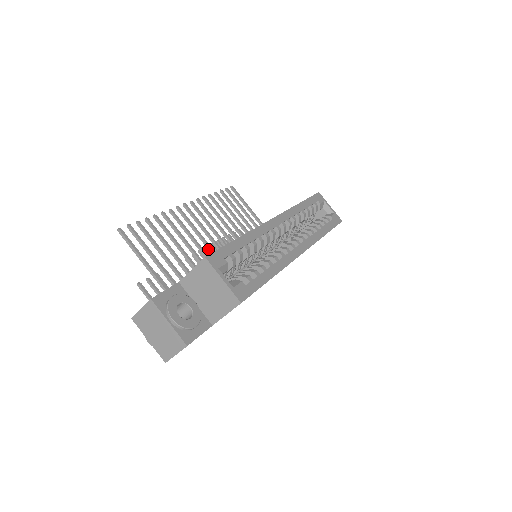
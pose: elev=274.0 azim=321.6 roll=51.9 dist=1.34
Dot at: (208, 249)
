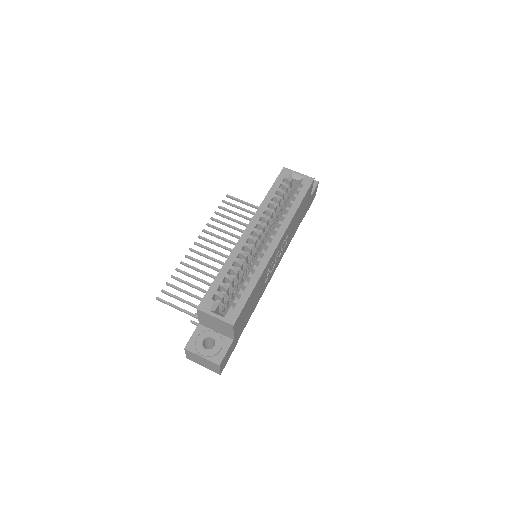
Dot at: occluded
